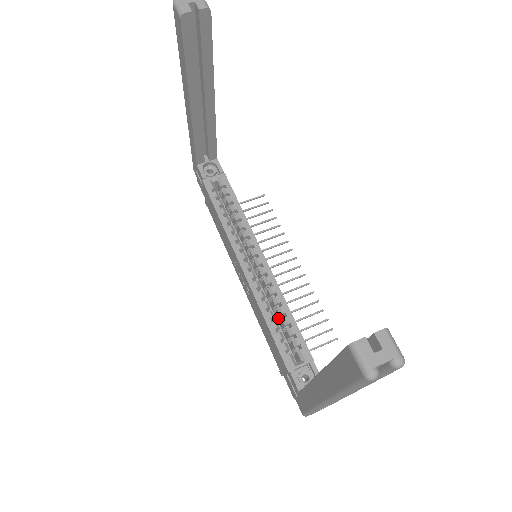
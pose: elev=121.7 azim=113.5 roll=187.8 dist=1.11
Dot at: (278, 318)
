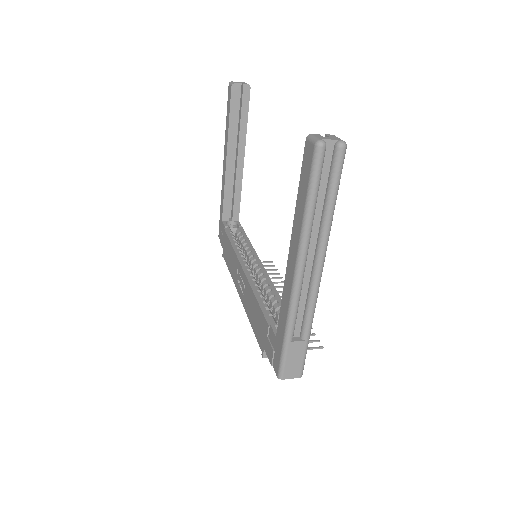
Dot at: (267, 302)
